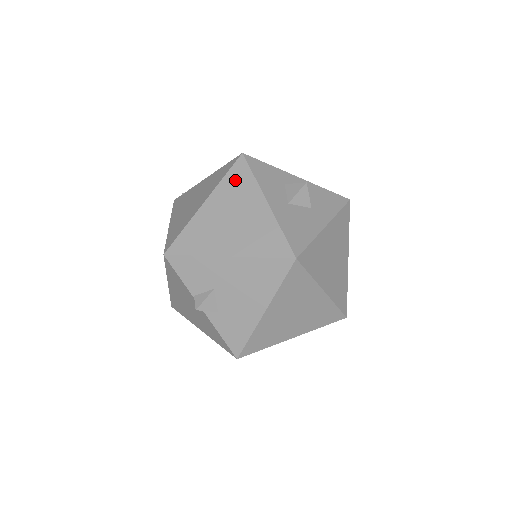
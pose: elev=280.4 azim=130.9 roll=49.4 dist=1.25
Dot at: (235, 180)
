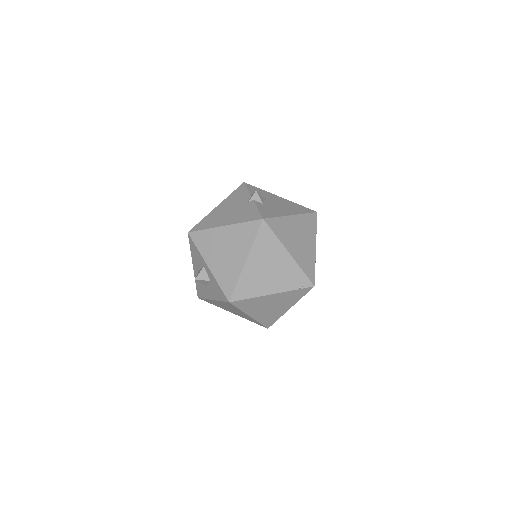
Dot at: occluded
